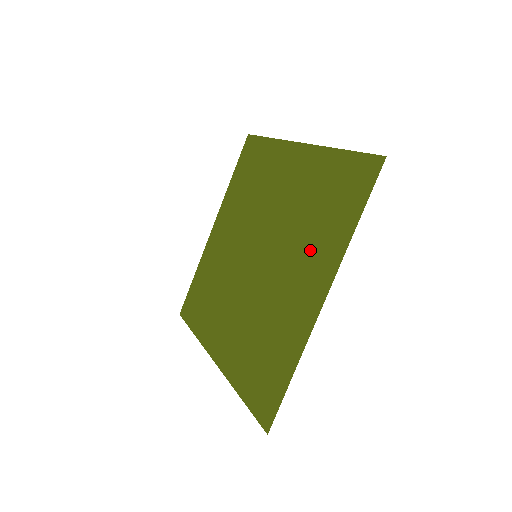
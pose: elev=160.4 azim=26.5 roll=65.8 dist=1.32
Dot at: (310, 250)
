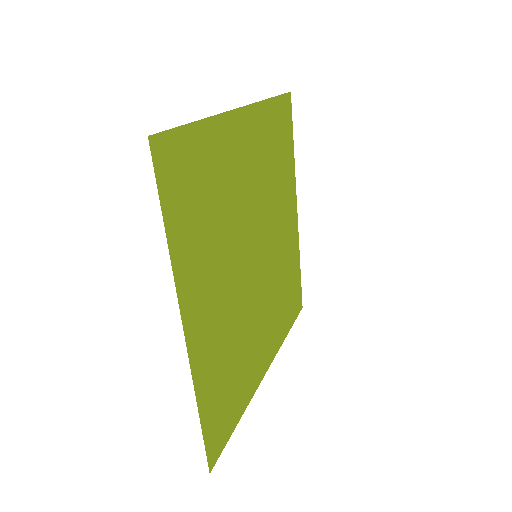
Dot at: (208, 261)
